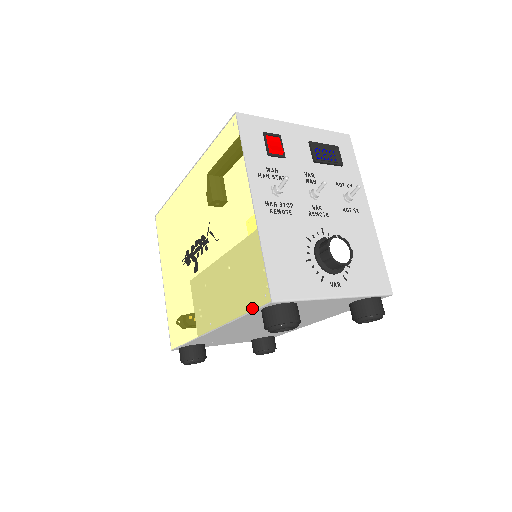
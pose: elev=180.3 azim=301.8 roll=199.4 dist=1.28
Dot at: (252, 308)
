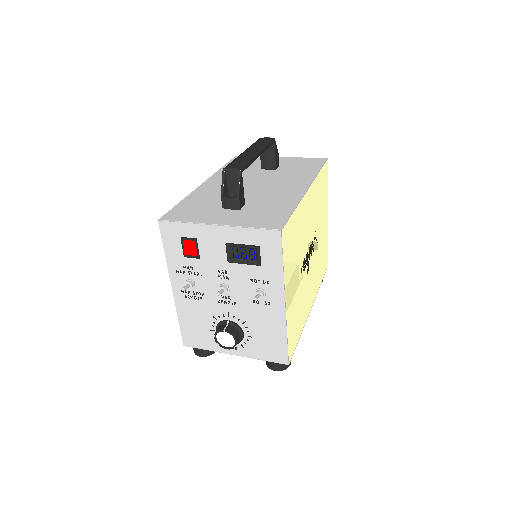
Dot at: occluded
